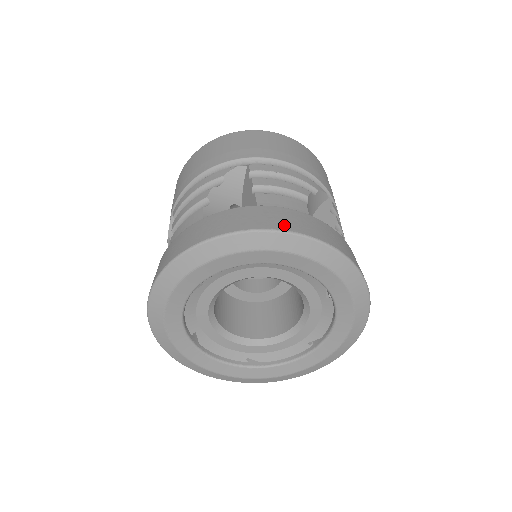
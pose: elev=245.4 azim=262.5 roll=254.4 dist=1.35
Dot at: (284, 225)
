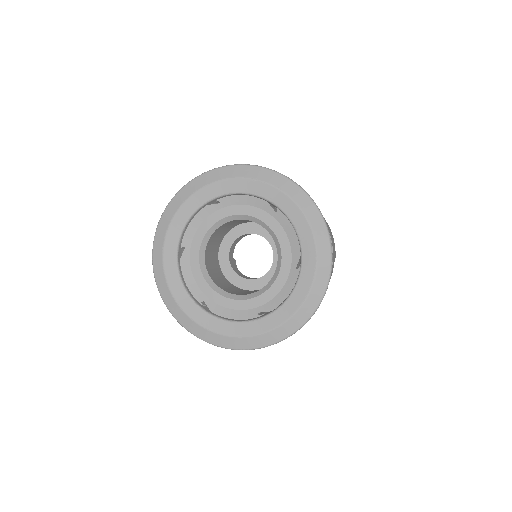
Dot at: occluded
